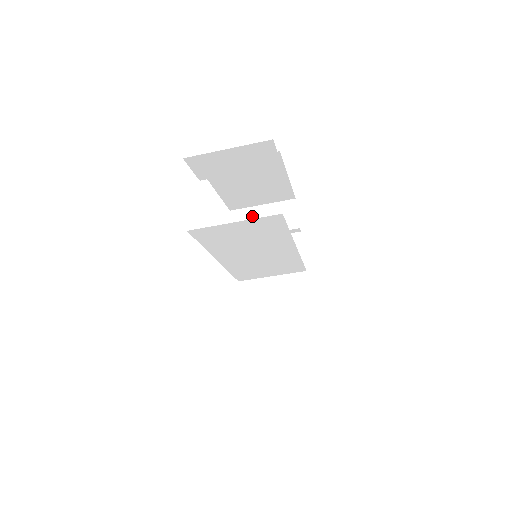
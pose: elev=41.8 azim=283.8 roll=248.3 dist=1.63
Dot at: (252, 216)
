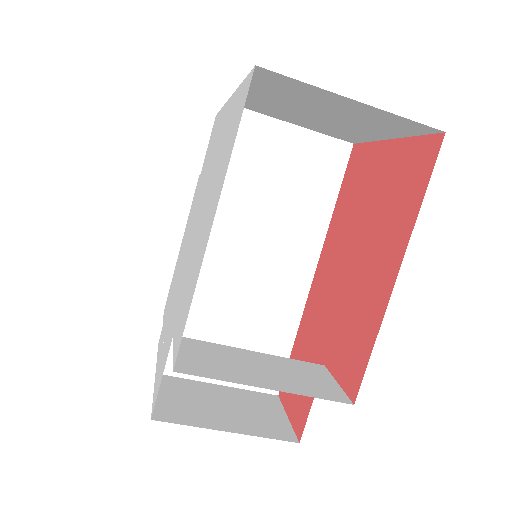
Dot at: occluded
